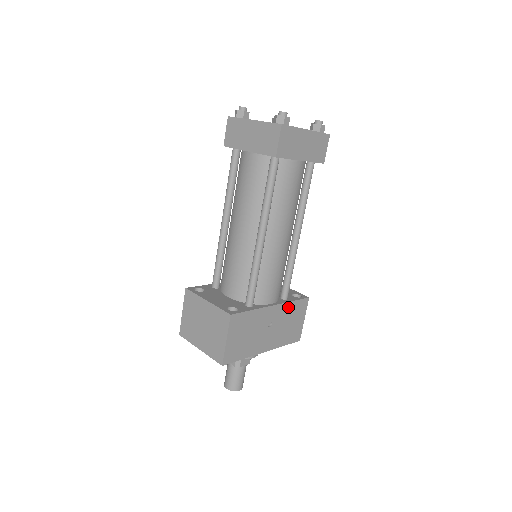
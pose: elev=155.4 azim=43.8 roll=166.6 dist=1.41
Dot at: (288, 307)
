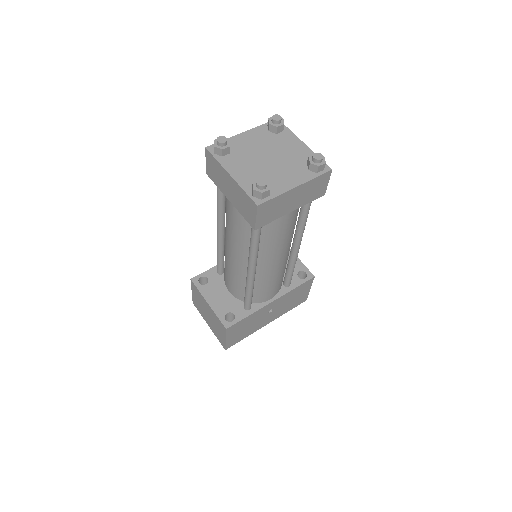
Dot at: (290, 293)
